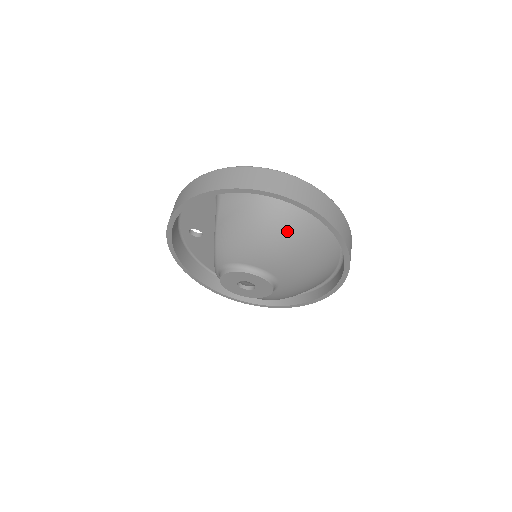
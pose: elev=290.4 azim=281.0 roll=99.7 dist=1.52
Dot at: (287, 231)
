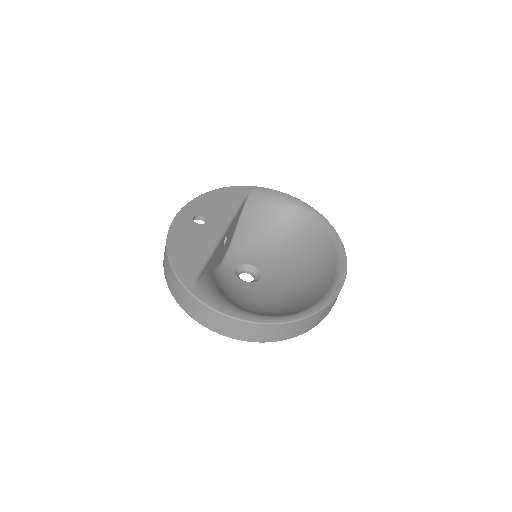
Dot at: occluded
